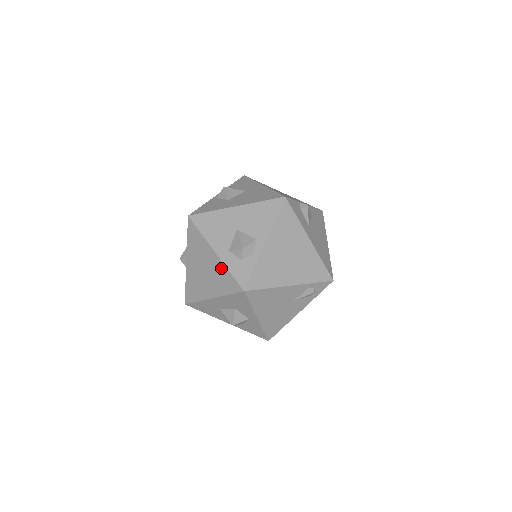
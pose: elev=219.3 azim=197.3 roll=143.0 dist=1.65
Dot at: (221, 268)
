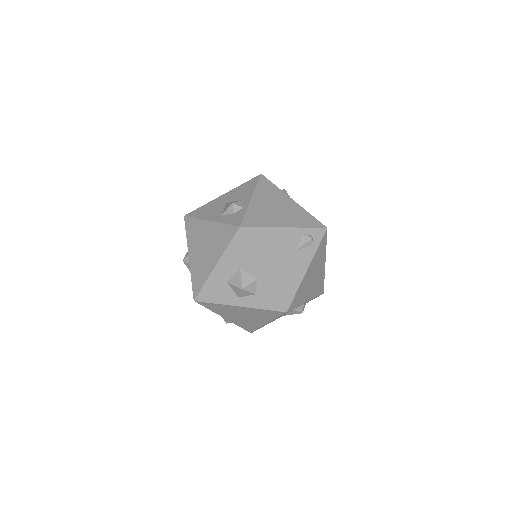
Dot at: (217, 228)
